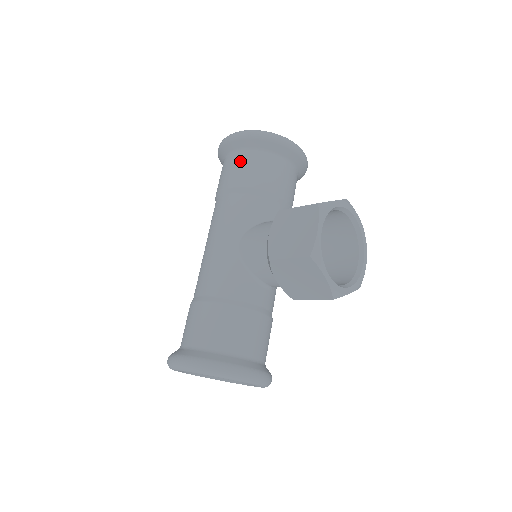
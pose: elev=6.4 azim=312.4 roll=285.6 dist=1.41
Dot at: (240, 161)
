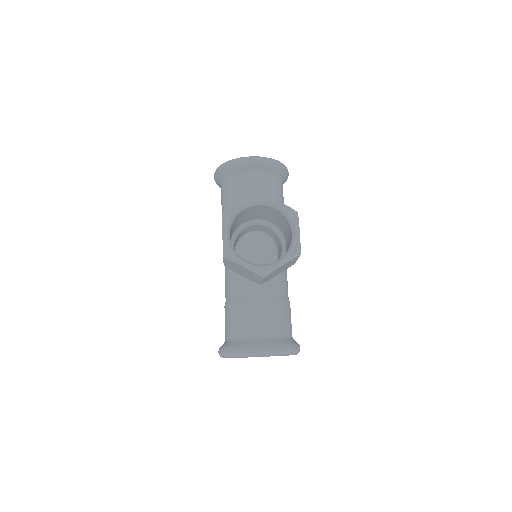
Dot at: (222, 193)
